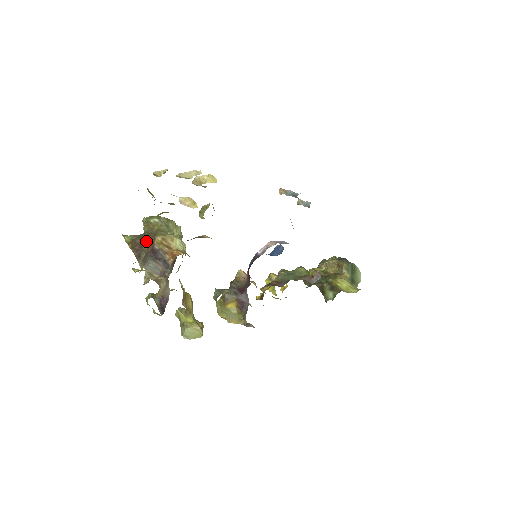
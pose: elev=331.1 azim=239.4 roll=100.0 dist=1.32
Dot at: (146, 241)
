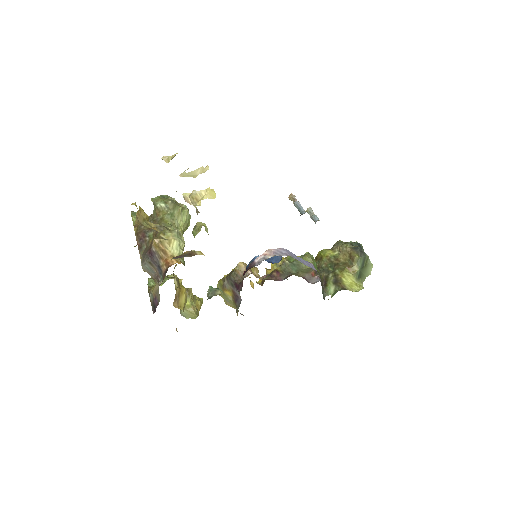
Dot at: (149, 230)
